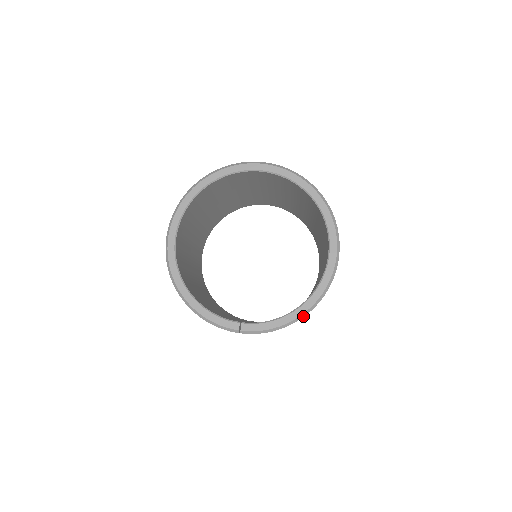
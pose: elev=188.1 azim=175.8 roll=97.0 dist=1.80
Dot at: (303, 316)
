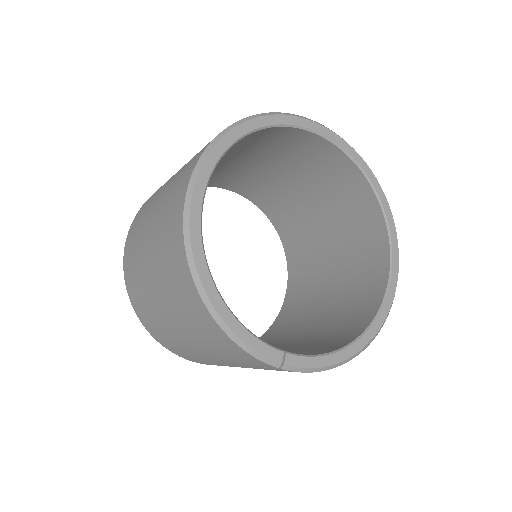
Dot at: (358, 354)
